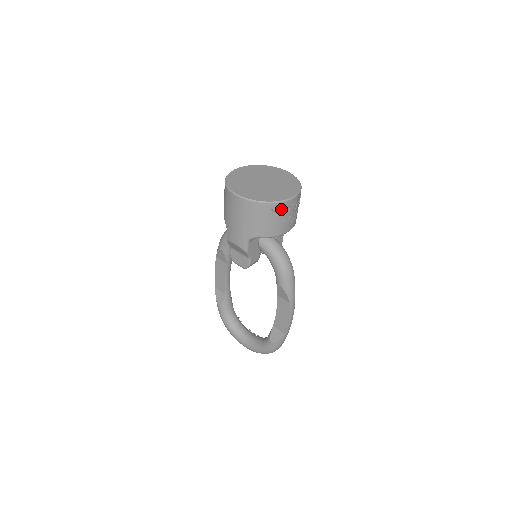
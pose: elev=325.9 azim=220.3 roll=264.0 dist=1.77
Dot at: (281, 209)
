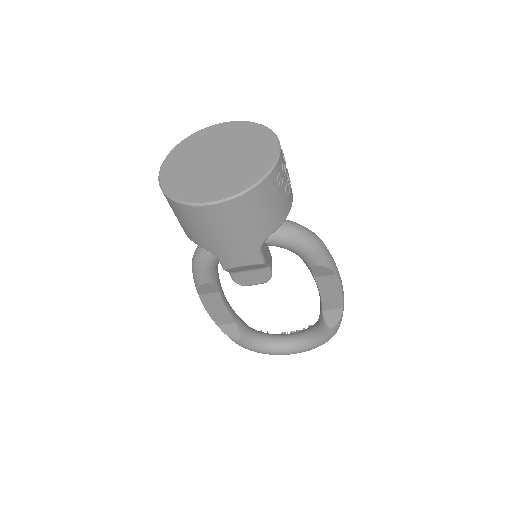
Dot at: (279, 175)
